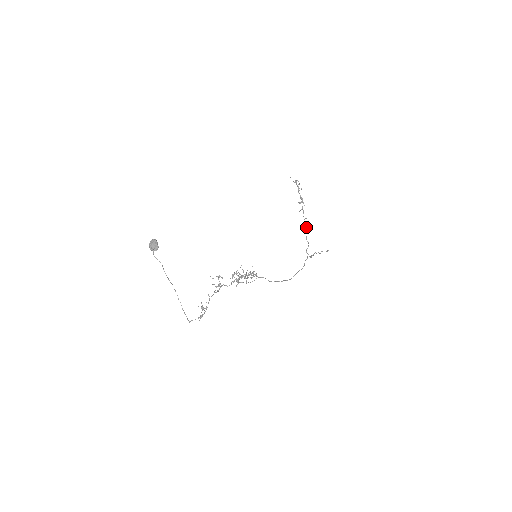
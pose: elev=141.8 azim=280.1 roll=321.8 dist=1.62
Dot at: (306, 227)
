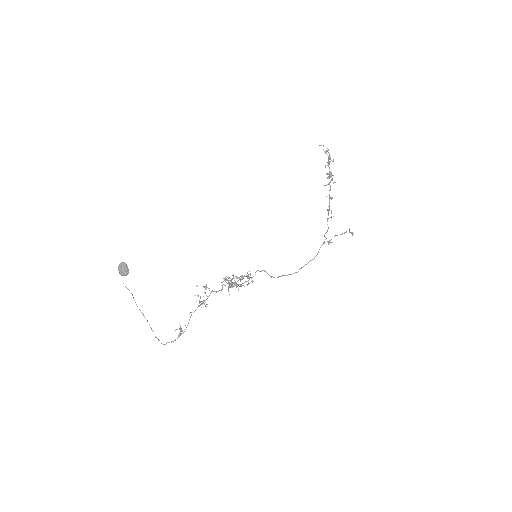
Dot at: (329, 209)
